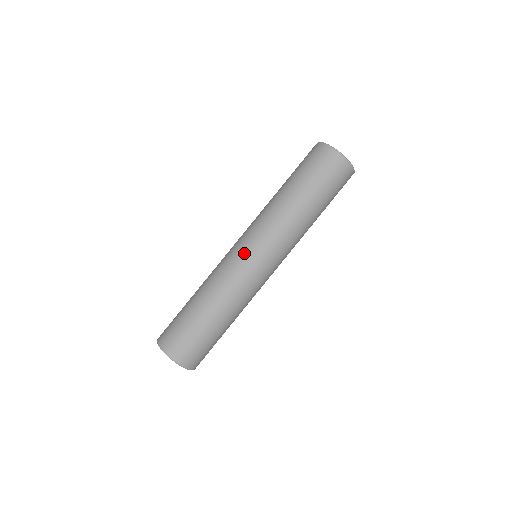
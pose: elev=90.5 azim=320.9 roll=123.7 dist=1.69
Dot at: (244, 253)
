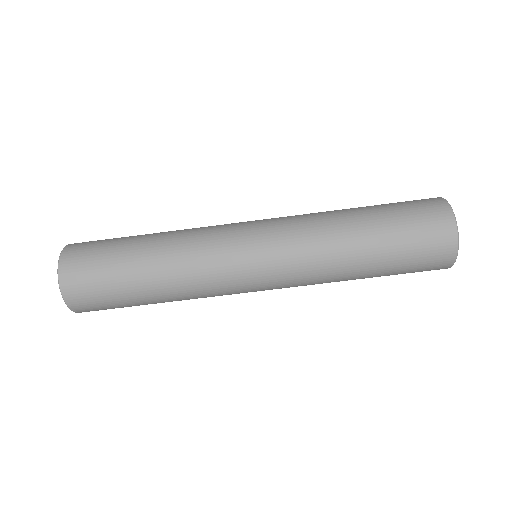
Dot at: (250, 282)
